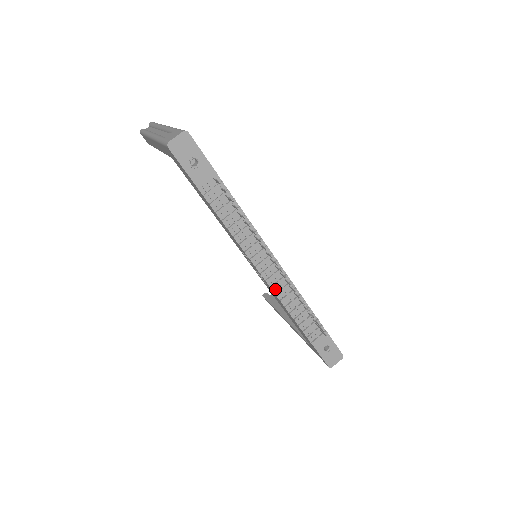
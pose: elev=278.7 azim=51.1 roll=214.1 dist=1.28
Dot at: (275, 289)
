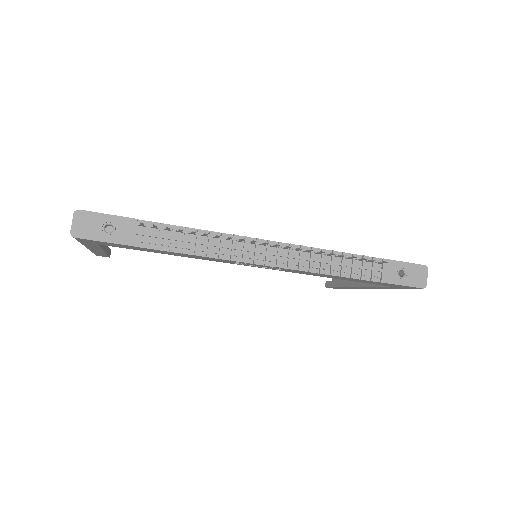
Dot at: (293, 266)
